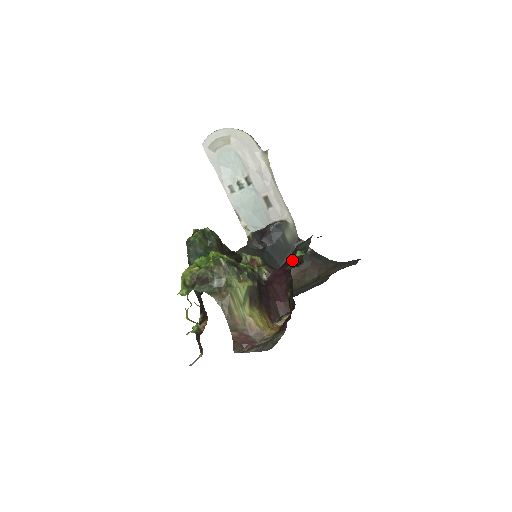
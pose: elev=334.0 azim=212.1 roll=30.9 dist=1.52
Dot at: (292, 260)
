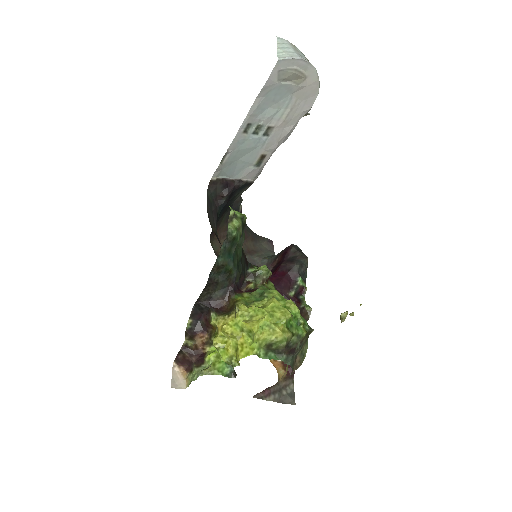
Dot at: (295, 287)
